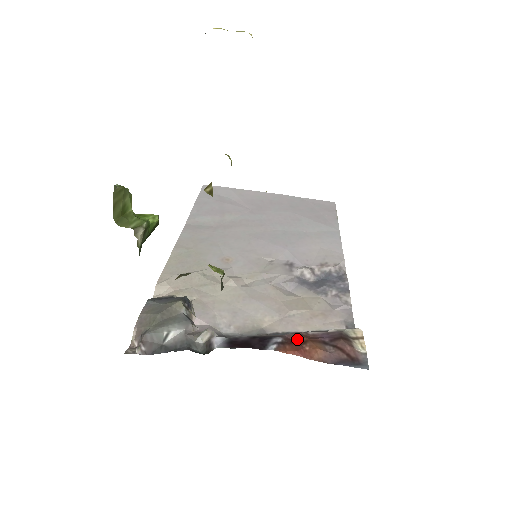
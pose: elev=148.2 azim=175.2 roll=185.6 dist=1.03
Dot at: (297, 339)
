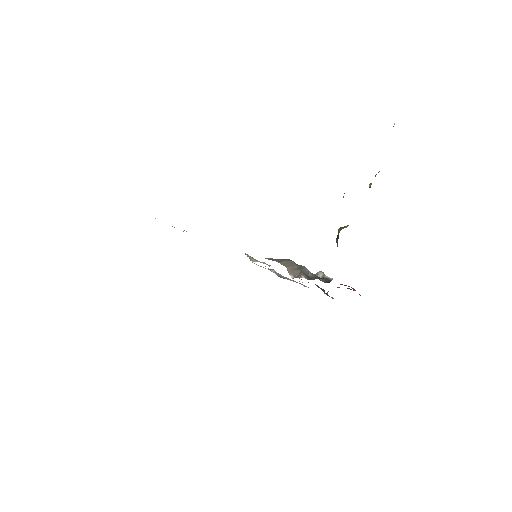
Dot at: (342, 284)
